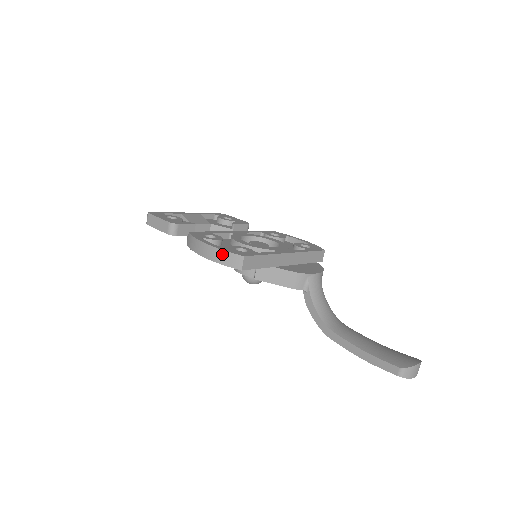
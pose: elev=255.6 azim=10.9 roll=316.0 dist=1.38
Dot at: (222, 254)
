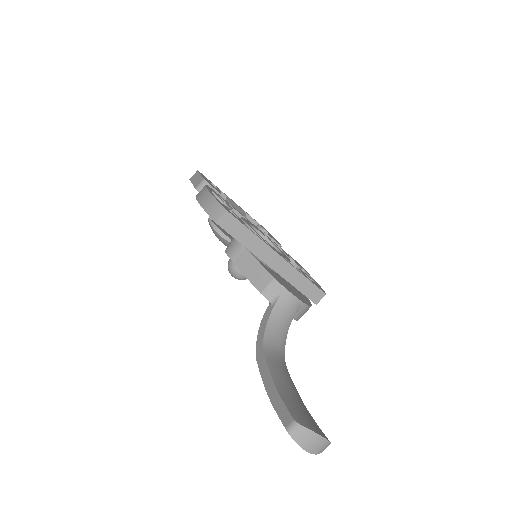
Dot at: (211, 200)
